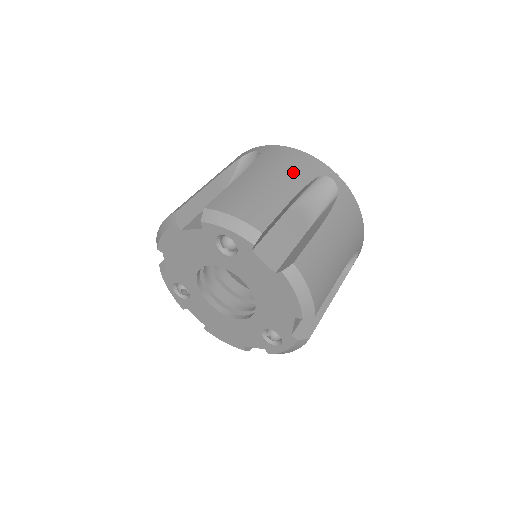
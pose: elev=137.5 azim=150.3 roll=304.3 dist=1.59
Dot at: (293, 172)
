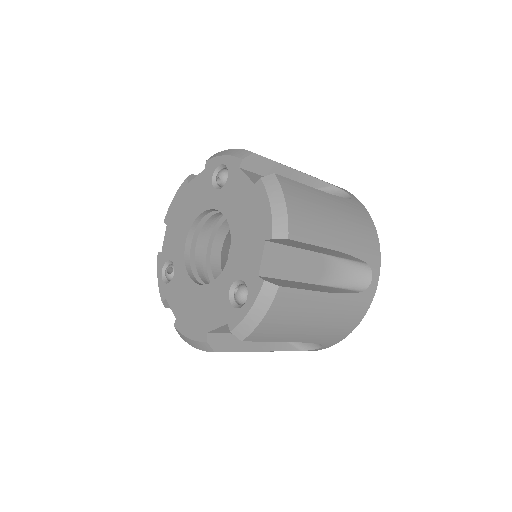
Dot at: occluded
